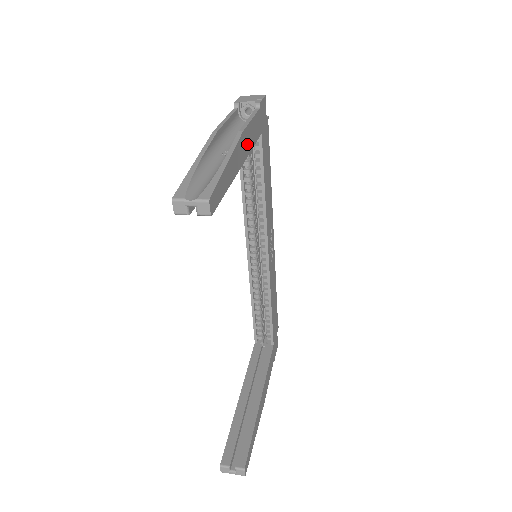
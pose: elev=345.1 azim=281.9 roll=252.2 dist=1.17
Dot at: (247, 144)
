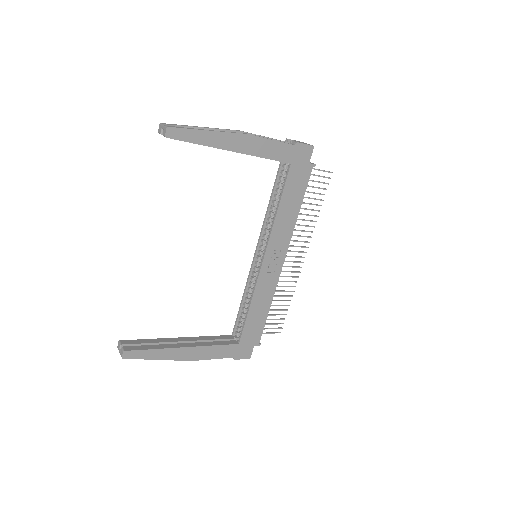
Dot at: (254, 148)
